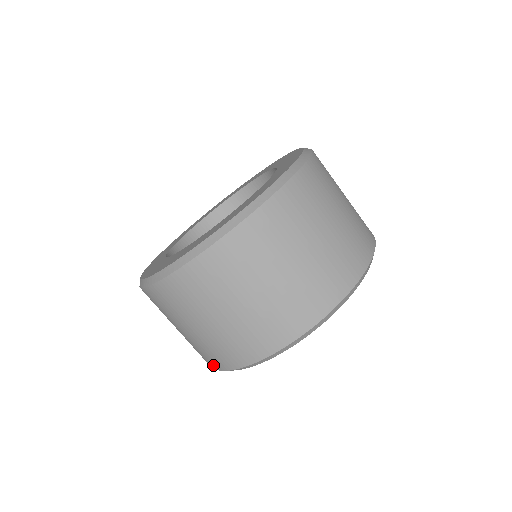
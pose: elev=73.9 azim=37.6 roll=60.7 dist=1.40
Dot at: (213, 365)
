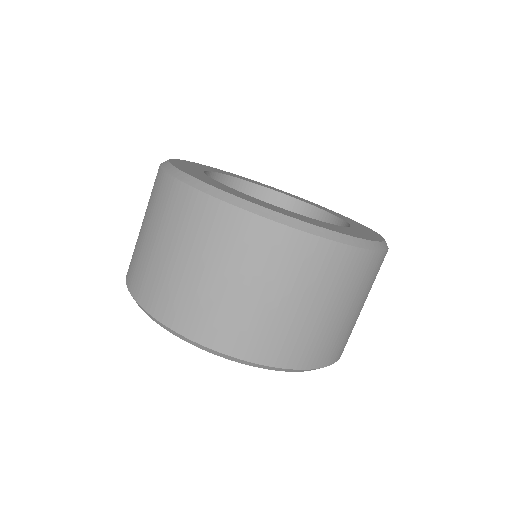
Dot at: (136, 291)
